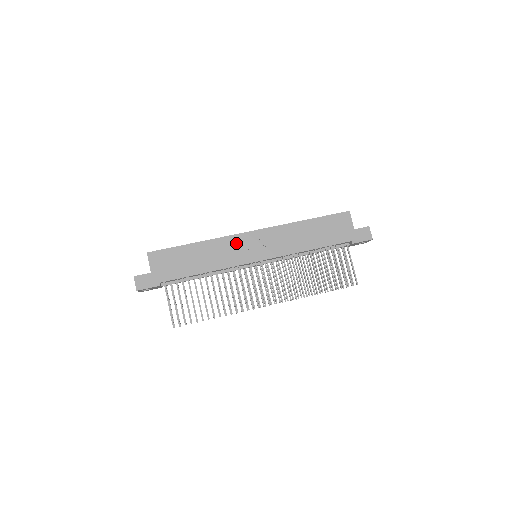
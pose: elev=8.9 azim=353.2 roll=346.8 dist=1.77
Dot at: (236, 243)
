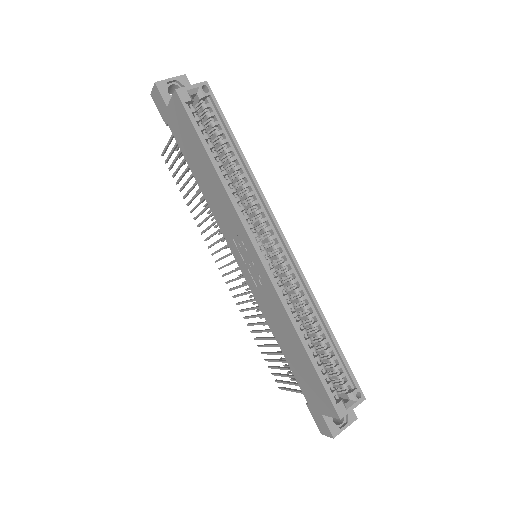
Dot at: (238, 231)
